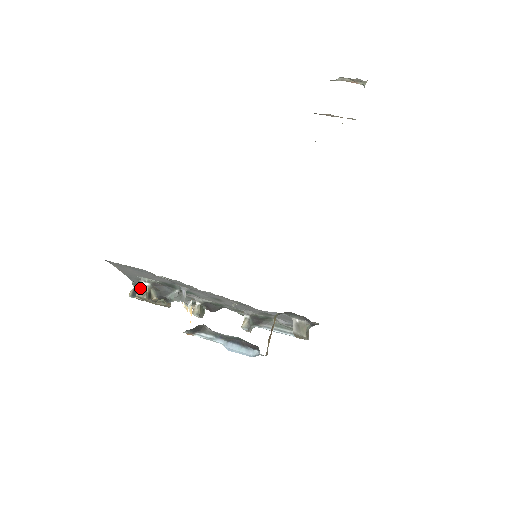
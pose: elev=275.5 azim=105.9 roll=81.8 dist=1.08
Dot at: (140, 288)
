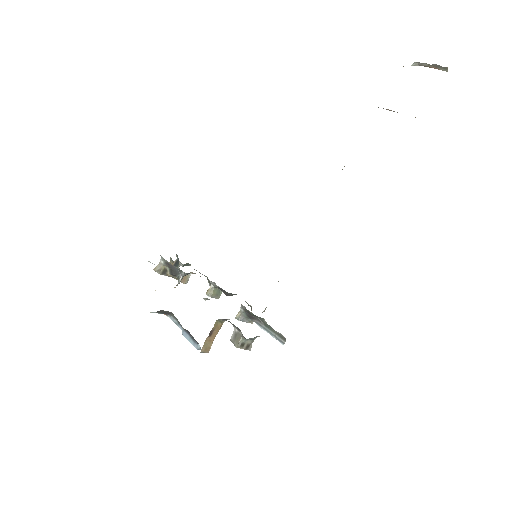
Dot at: (158, 264)
